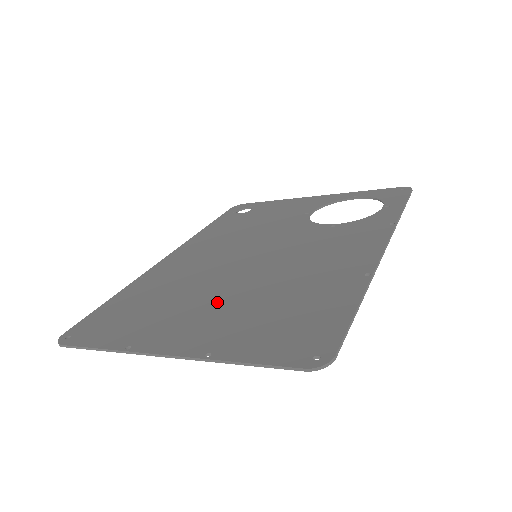
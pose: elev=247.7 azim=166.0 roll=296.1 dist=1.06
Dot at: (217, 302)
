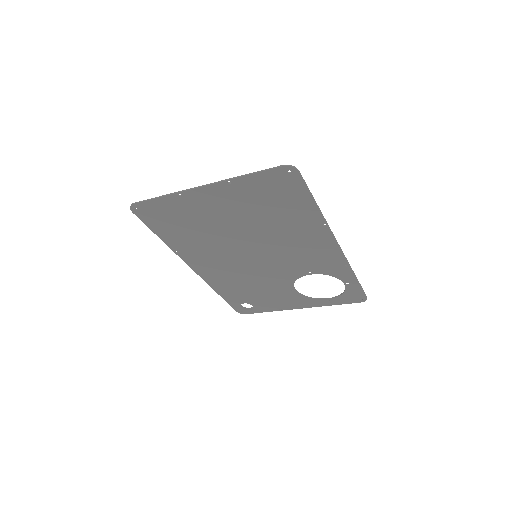
Dot at: (232, 219)
